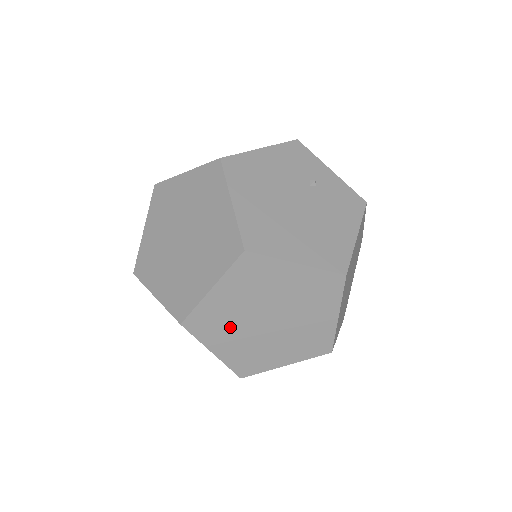
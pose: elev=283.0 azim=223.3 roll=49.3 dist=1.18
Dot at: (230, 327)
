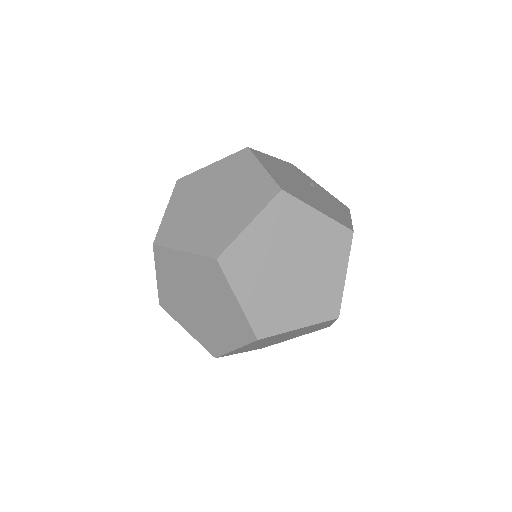
Dot at: (258, 271)
